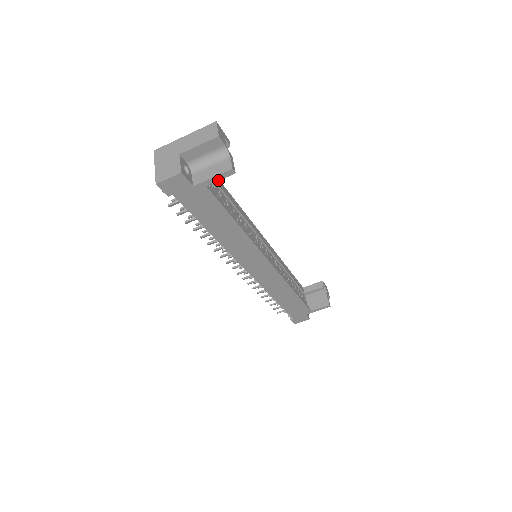
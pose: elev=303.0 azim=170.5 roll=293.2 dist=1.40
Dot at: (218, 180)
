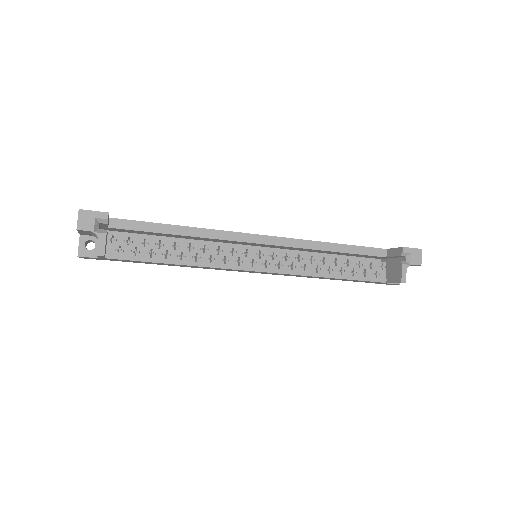
Dot at: (104, 257)
